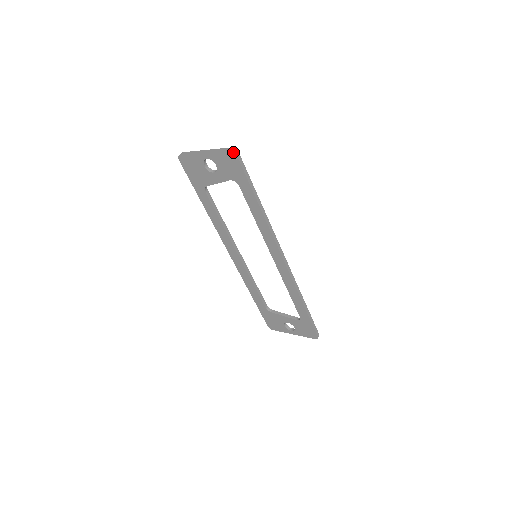
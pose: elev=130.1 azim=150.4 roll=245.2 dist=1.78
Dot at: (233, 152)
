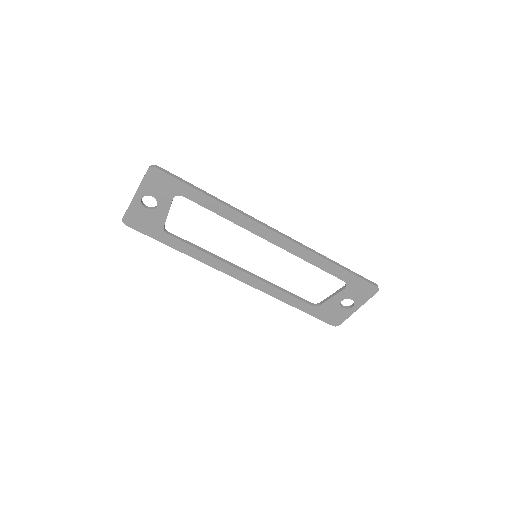
Dot at: (152, 168)
